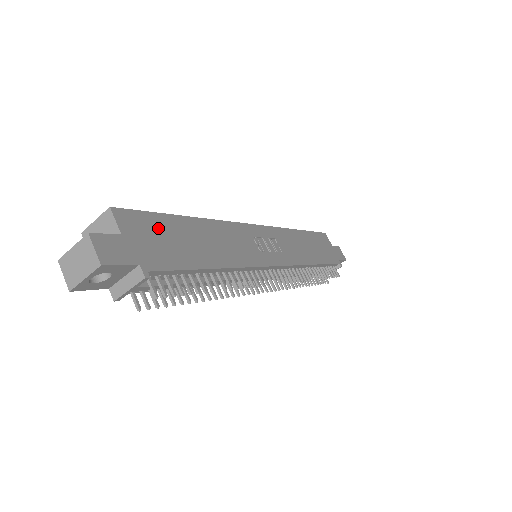
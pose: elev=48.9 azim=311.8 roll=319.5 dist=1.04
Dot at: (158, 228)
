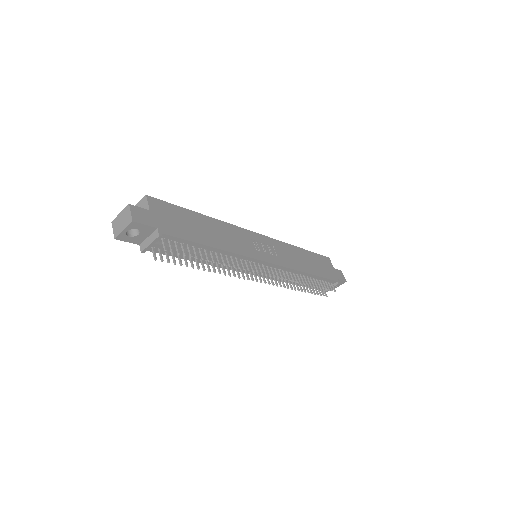
Dot at: (176, 214)
